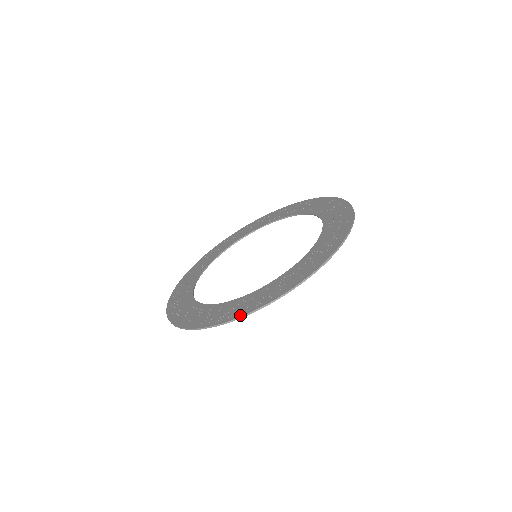
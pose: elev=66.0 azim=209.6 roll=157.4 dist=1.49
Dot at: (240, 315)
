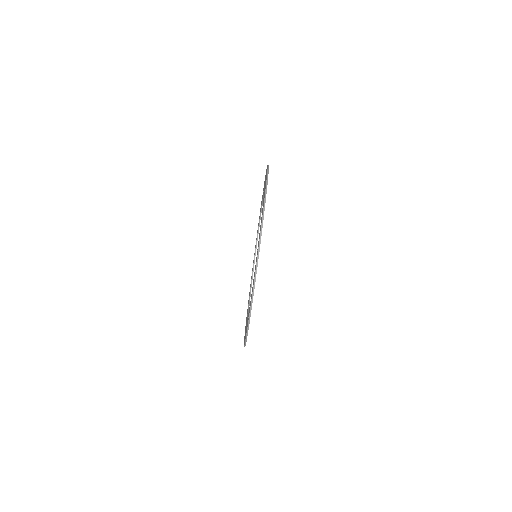
Dot at: (251, 300)
